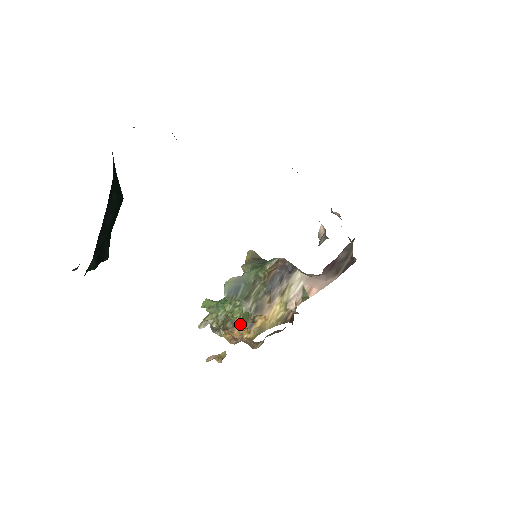
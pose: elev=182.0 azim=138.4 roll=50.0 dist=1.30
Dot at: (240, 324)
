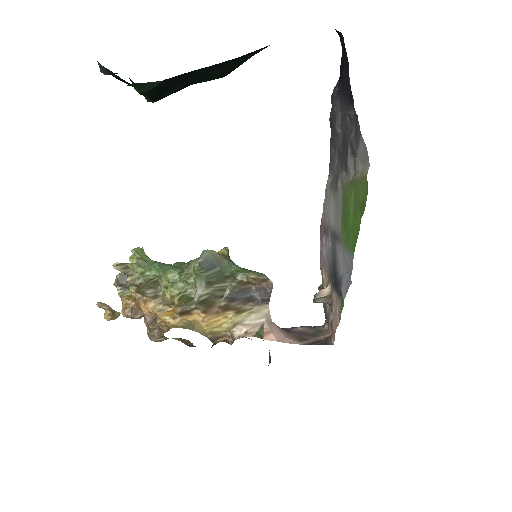
Dot at: (164, 302)
